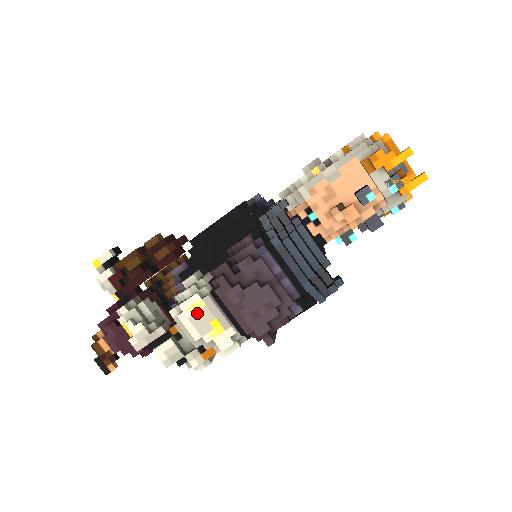
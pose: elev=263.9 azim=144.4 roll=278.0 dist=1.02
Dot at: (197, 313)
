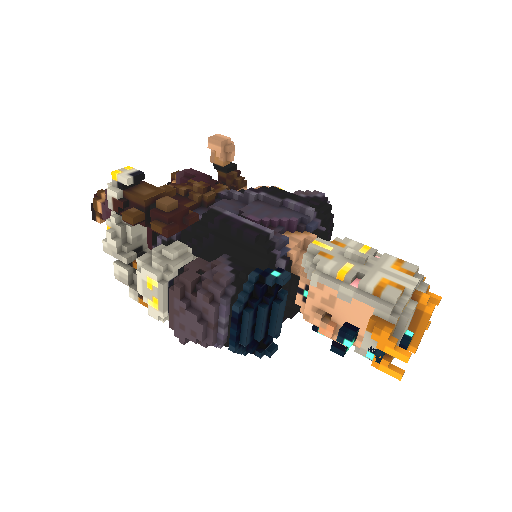
Dot at: (149, 284)
